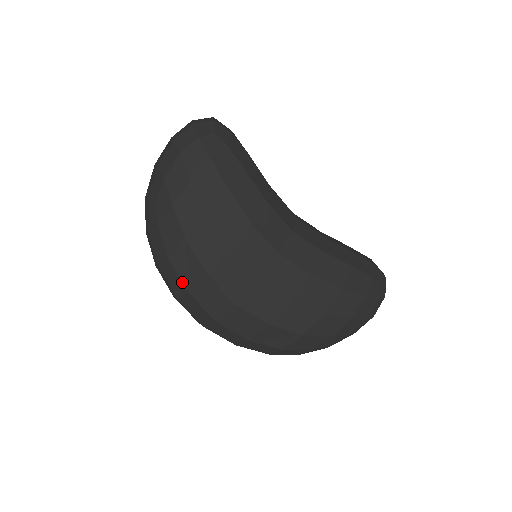
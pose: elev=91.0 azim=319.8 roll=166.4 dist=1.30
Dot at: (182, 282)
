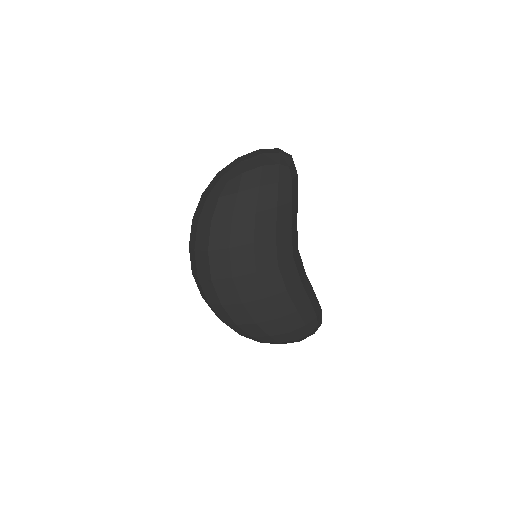
Dot at: (209, 242)
